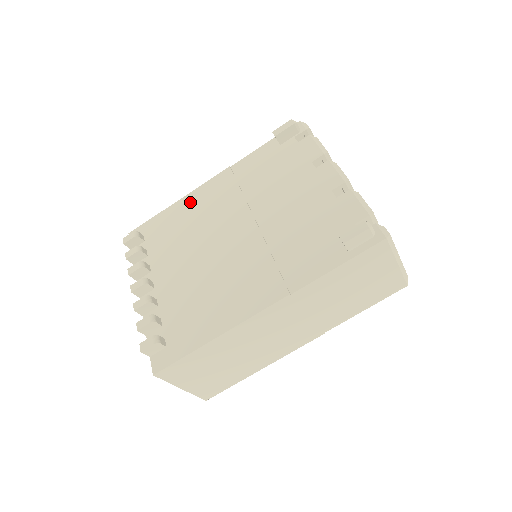
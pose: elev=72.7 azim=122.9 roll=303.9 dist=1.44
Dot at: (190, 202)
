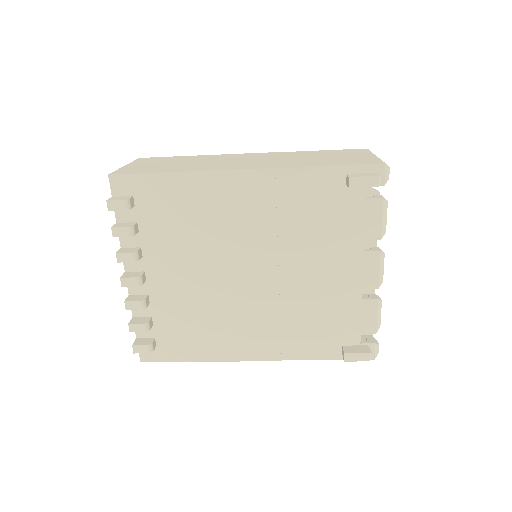
Dot at: (208, 188)
